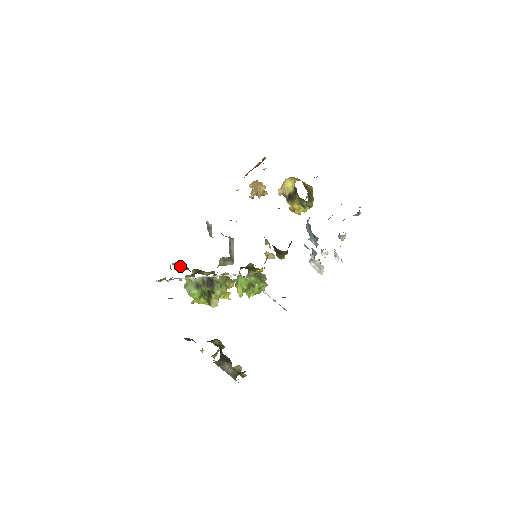
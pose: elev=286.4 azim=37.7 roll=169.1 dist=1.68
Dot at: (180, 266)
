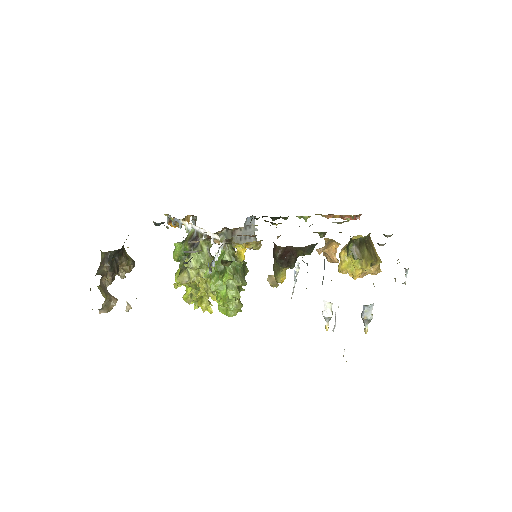
Dot at: occluded
